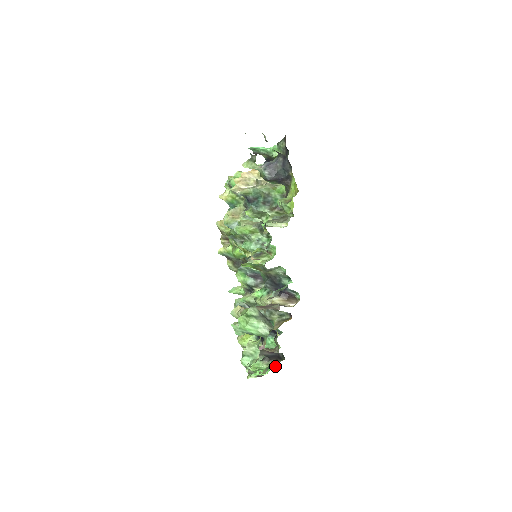
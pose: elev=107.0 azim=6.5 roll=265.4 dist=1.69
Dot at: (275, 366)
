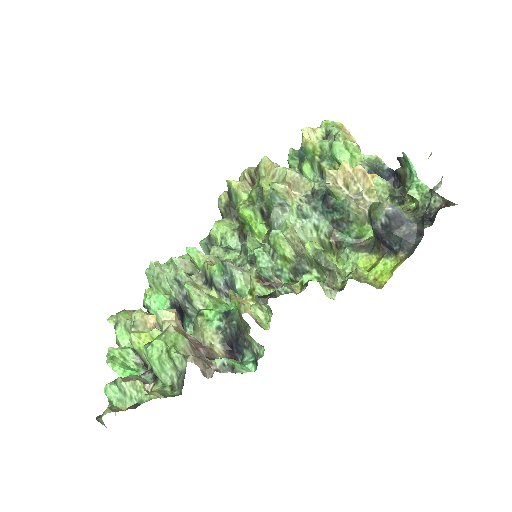
Dot at: occluded
